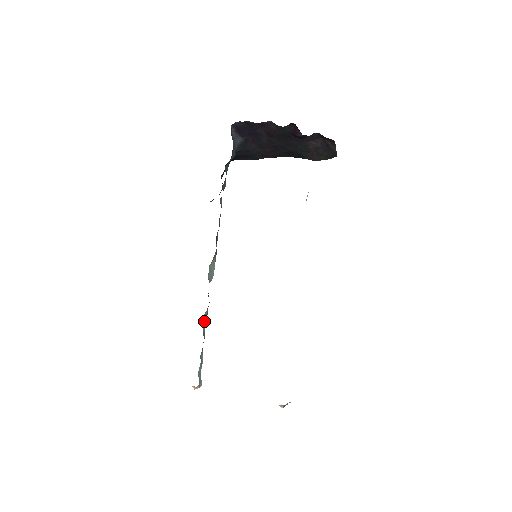
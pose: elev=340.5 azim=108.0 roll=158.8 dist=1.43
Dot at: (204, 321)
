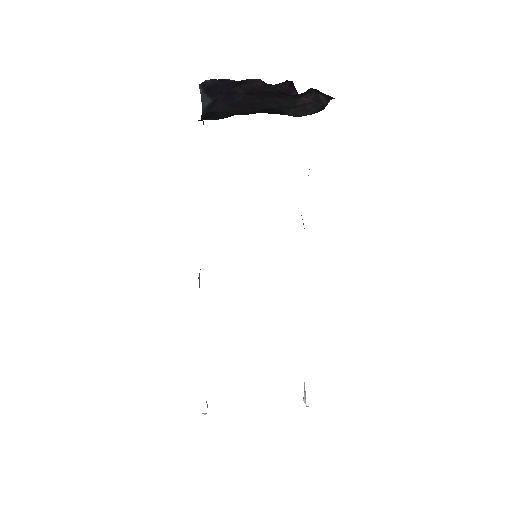
Dot at: occluded
